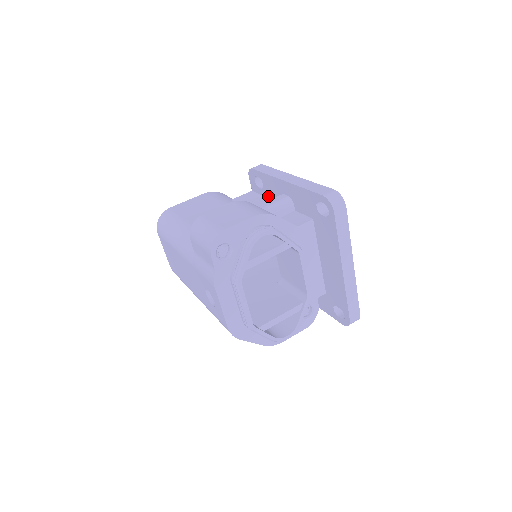
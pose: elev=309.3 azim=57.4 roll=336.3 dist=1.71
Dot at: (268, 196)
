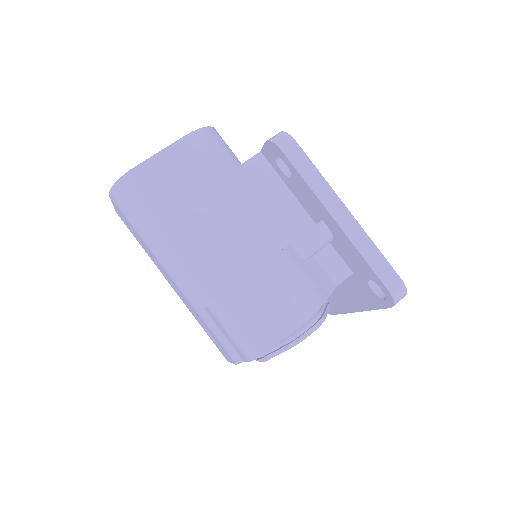
Dot at: (291, 188)
